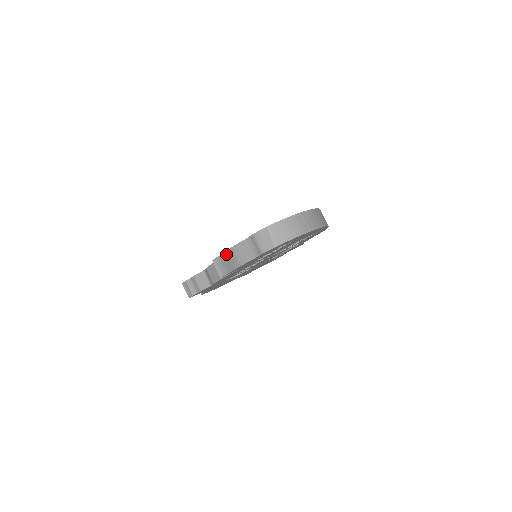
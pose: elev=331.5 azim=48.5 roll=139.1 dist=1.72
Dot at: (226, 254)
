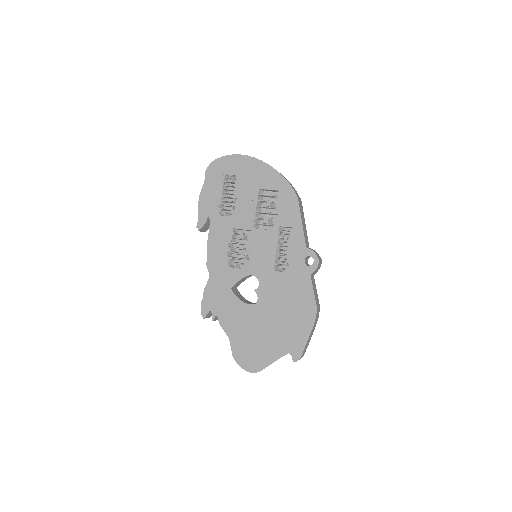
Dot at: occluded
